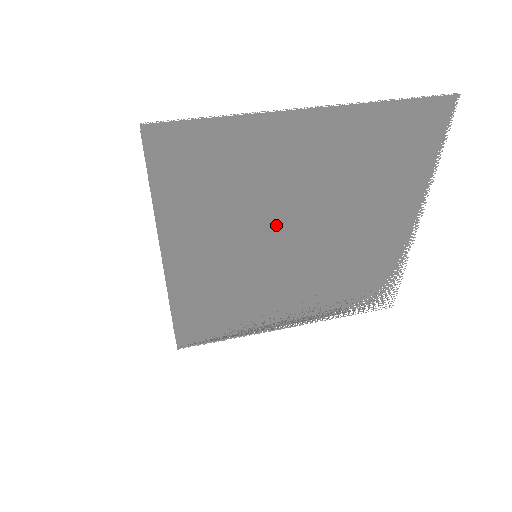
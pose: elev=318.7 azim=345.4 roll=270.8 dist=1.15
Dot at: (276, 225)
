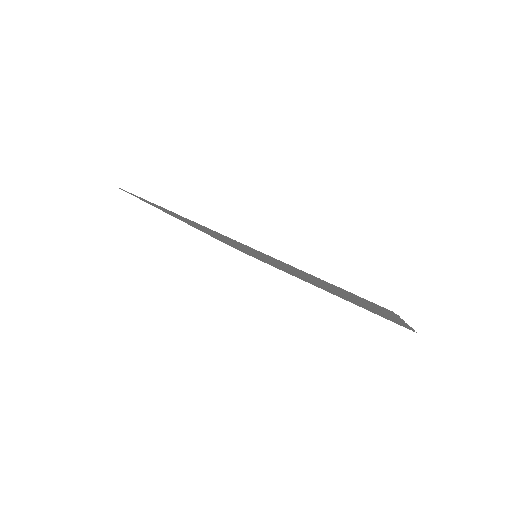
Dot at: occluded
